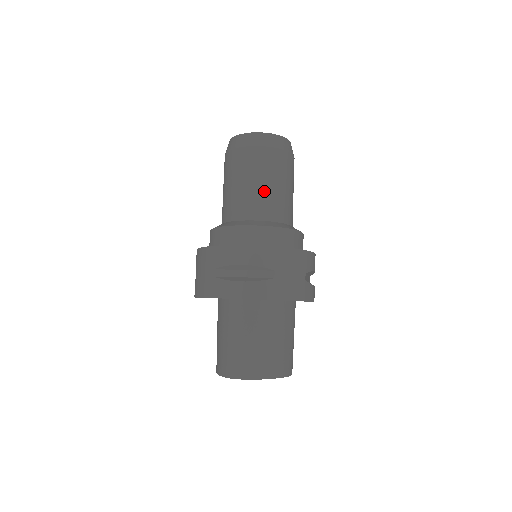
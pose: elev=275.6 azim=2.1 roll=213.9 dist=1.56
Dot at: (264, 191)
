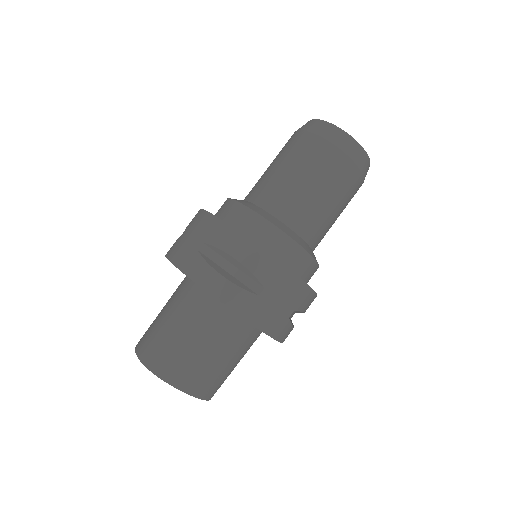
Dot at: (310, 197)
